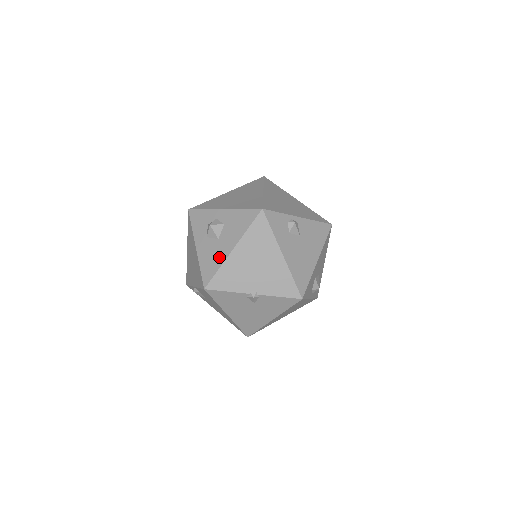
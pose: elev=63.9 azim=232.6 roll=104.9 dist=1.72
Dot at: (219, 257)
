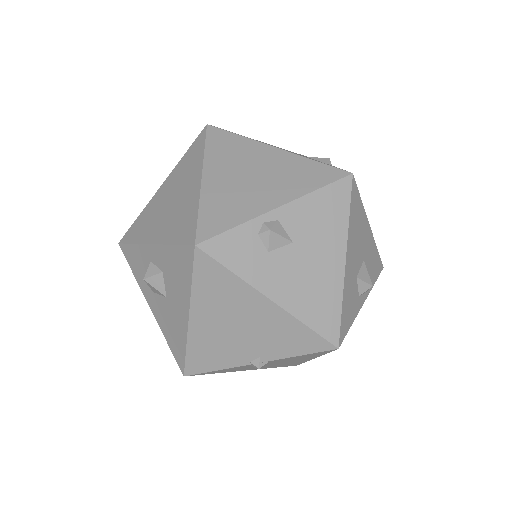
Dot at: (179, 329)
